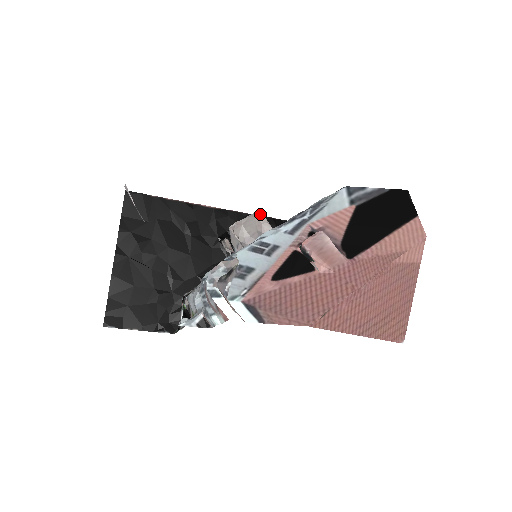
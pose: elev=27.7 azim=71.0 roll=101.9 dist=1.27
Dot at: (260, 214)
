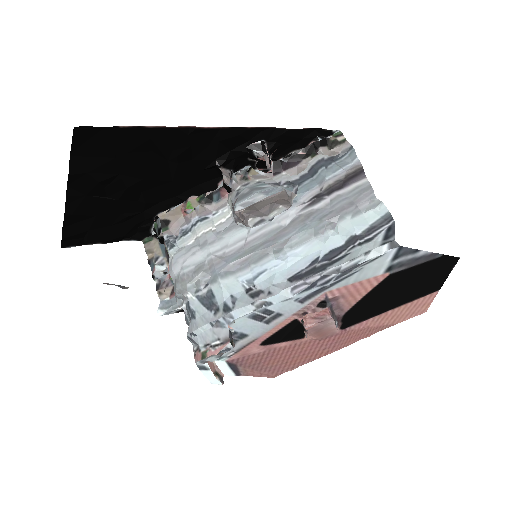
Dot at: (283, 194)
